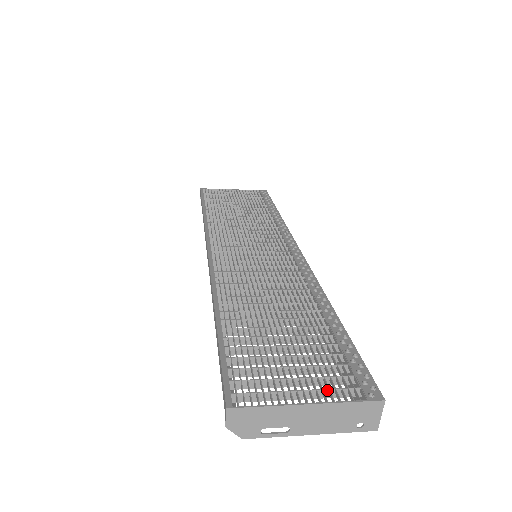
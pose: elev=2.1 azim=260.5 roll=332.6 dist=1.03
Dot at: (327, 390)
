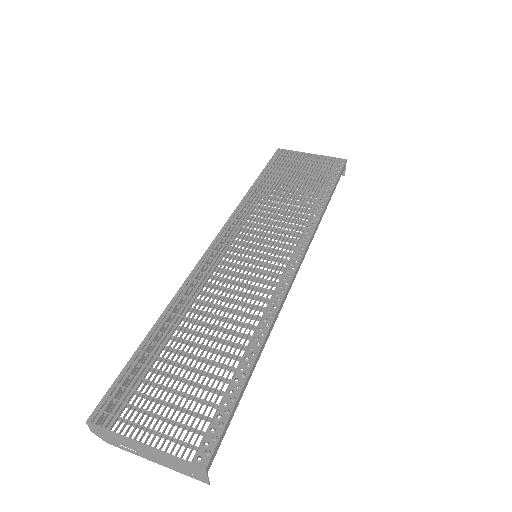
Dot at: (170, 437)
